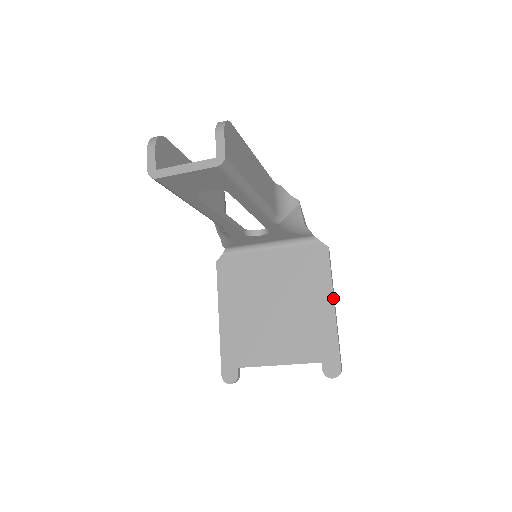
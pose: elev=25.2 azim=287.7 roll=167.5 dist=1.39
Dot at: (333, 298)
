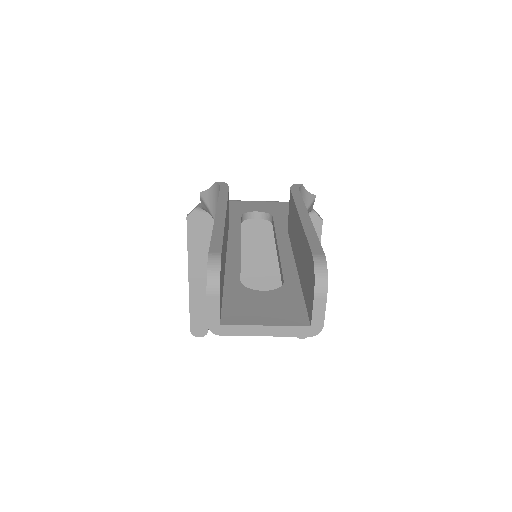
Dot at: occluded
